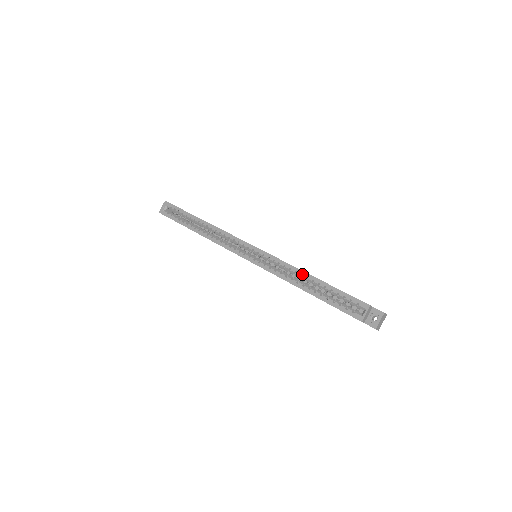
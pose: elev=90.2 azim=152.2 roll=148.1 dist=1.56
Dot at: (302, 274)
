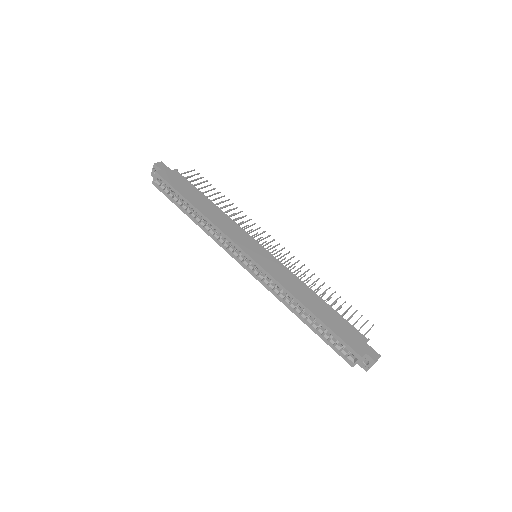
Dot at: (299, 303)
